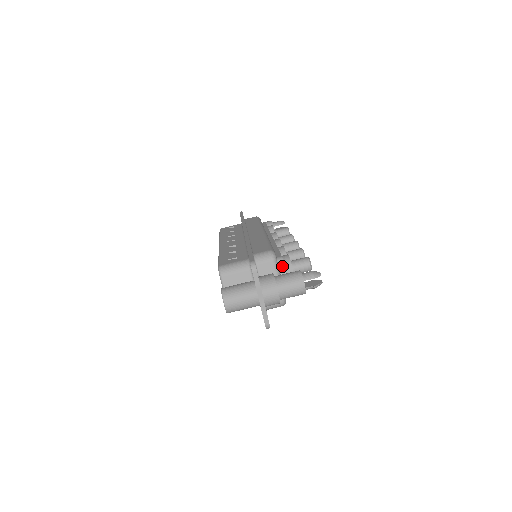
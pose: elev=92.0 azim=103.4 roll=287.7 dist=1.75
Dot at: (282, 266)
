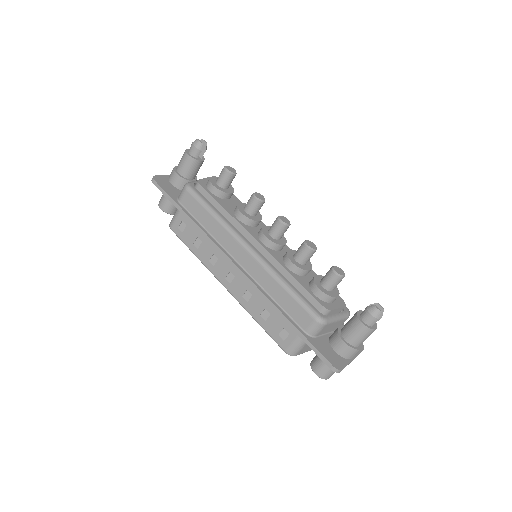
Dot at: (331, 312)
